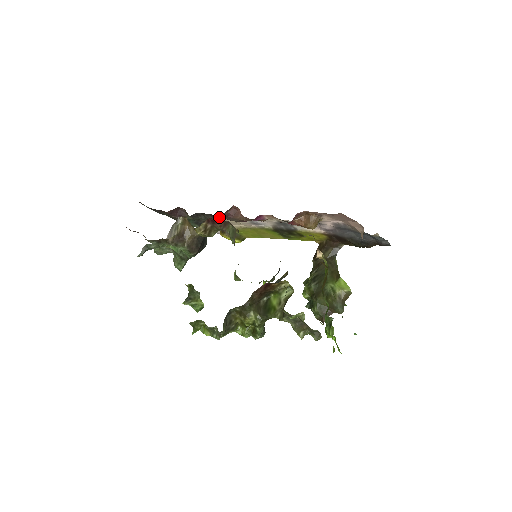
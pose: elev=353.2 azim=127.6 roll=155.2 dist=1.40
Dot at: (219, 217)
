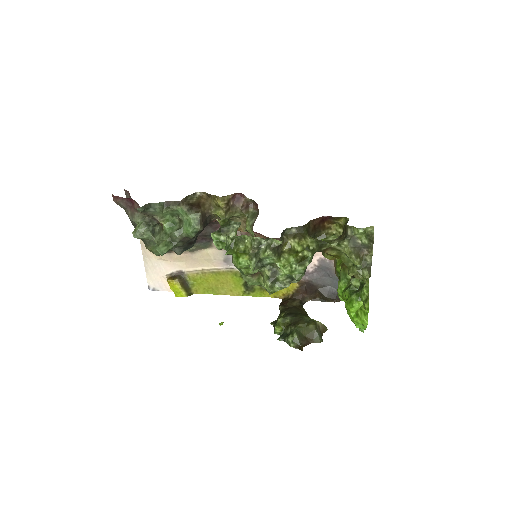
Dot at: (210, 229)
